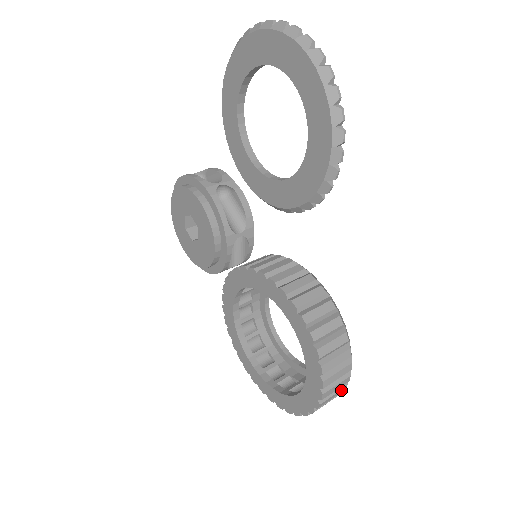
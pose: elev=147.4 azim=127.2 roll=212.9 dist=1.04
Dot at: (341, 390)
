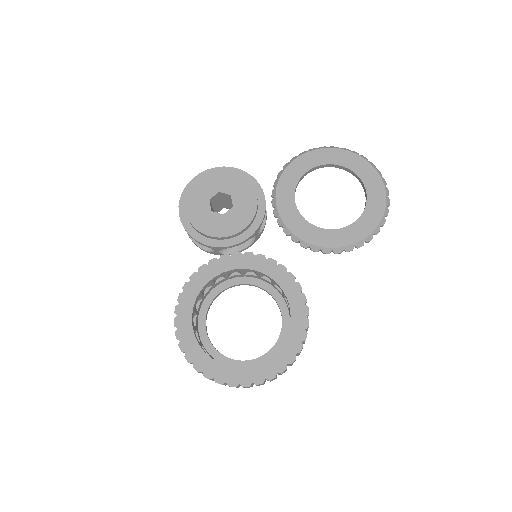
Dot at: occluded
